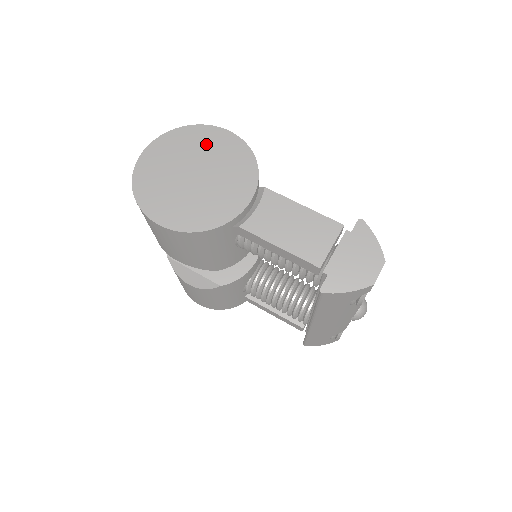
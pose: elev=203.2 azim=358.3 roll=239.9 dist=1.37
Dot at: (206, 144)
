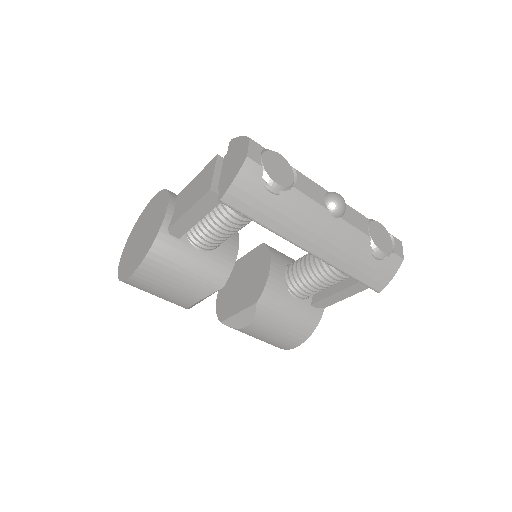
Dot at: (145, 215)
